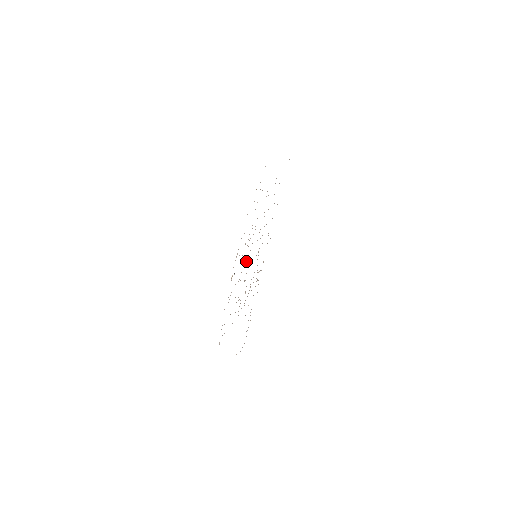
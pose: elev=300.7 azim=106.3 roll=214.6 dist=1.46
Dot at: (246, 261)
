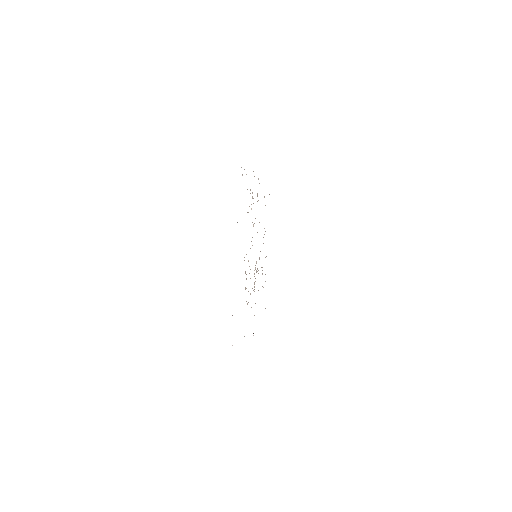
Dot at: occluded
